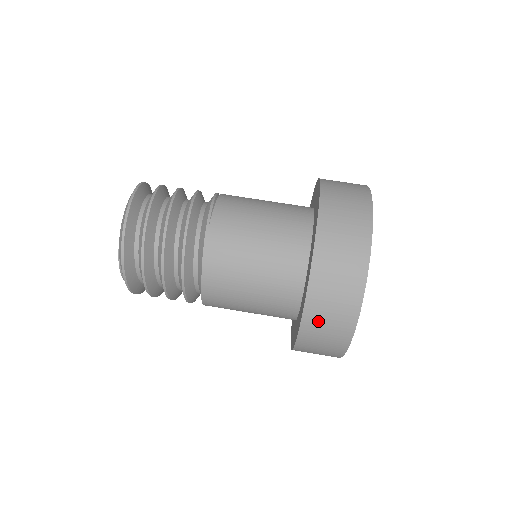
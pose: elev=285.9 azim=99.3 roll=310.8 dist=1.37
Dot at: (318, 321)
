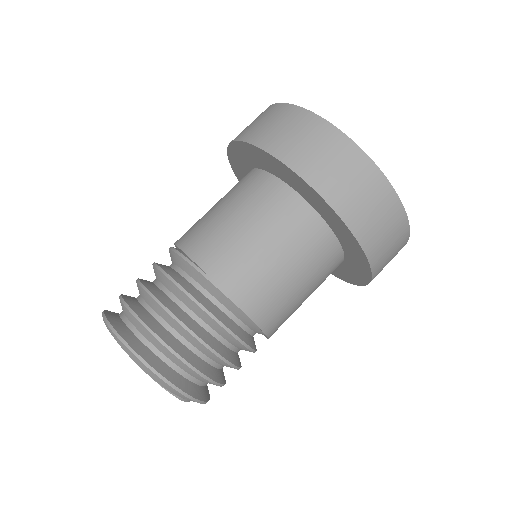
Dot at: (376, 238)
